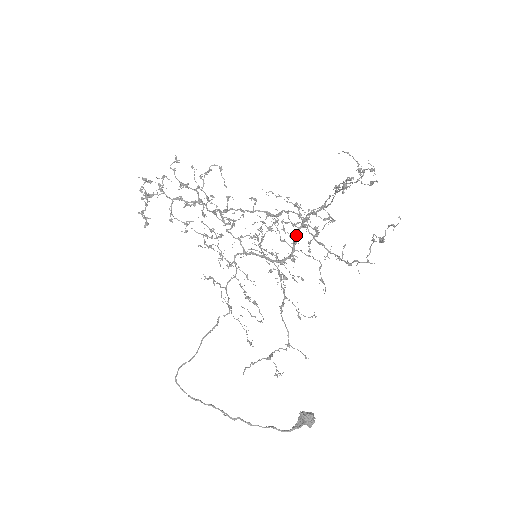
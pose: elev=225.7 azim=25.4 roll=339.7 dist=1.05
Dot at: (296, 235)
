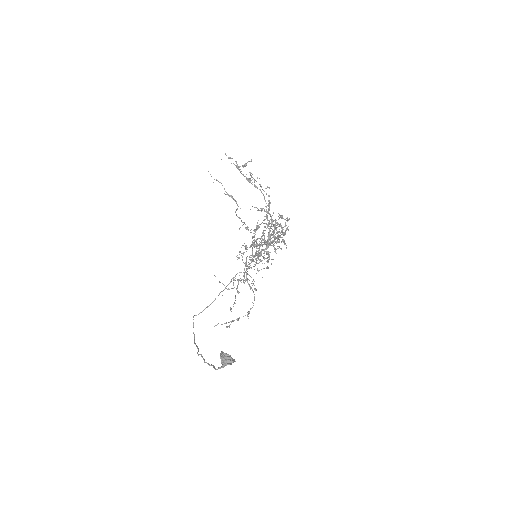
Dot at: (268, 233)
